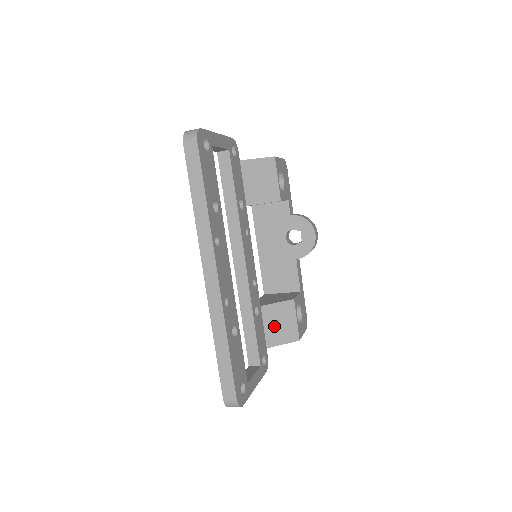
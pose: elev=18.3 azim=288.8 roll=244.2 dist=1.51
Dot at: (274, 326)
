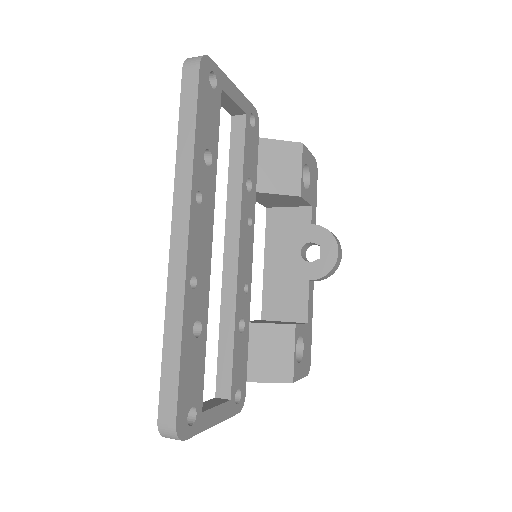
Dot at: (262, 354)
